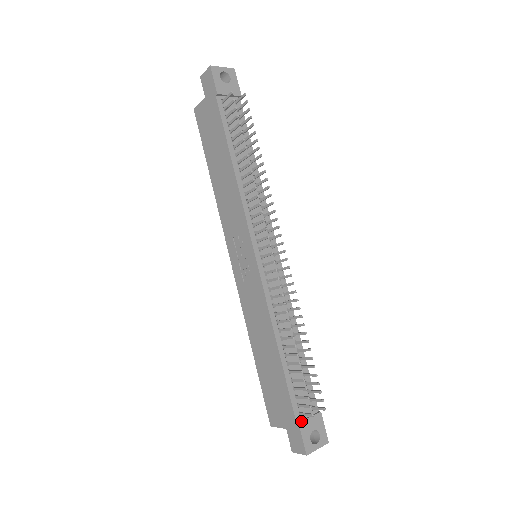
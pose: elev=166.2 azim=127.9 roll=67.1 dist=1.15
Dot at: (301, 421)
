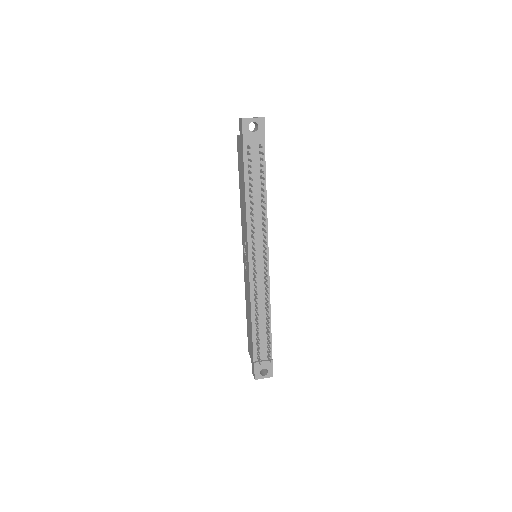
Dot at: (256, 362)
